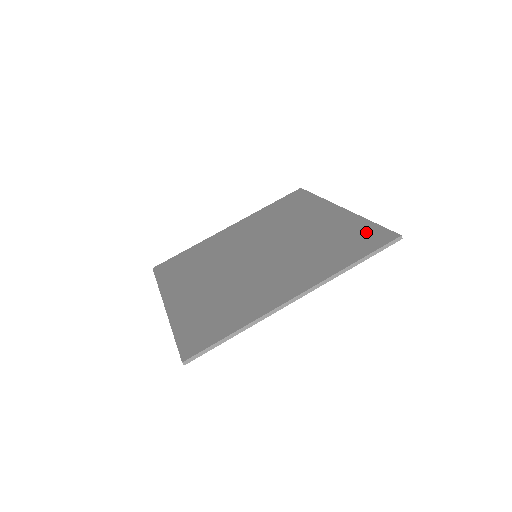
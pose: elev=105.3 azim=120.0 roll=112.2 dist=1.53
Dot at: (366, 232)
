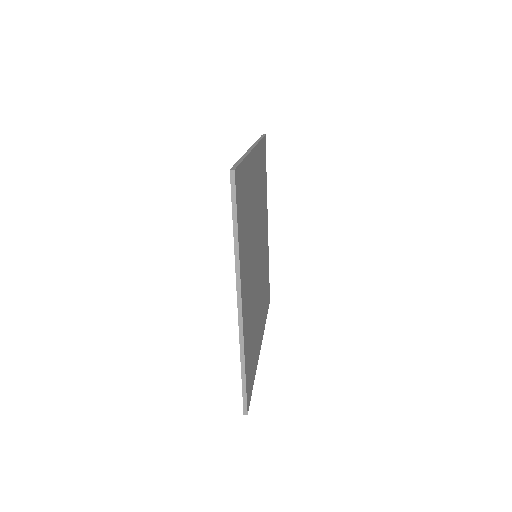
Dot at: occluded
